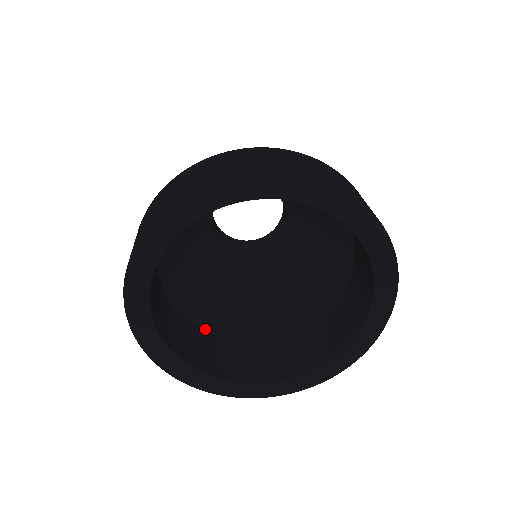
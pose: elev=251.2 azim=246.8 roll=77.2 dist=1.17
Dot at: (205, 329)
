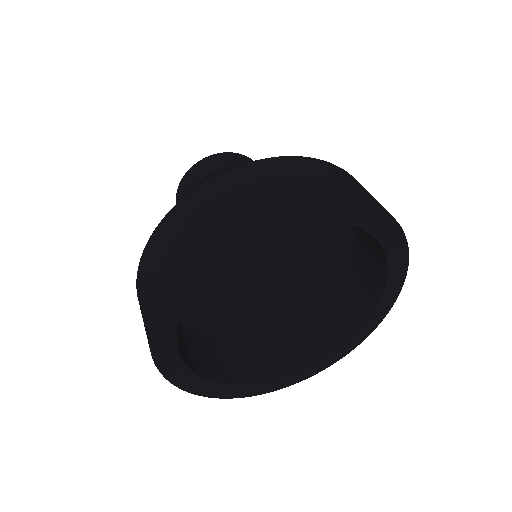
Dot at: (234, 335)
